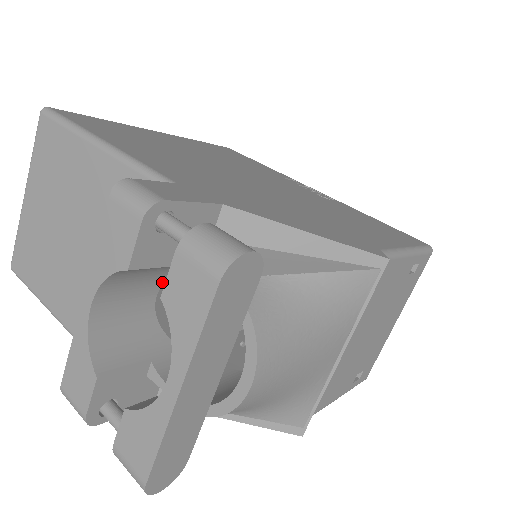
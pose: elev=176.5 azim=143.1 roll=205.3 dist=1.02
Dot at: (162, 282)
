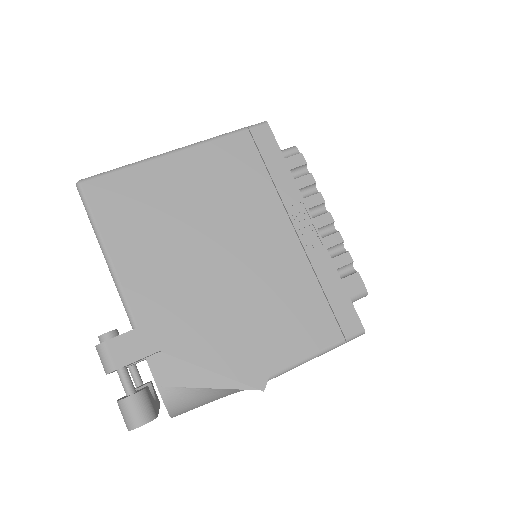
Dot at: occluded
